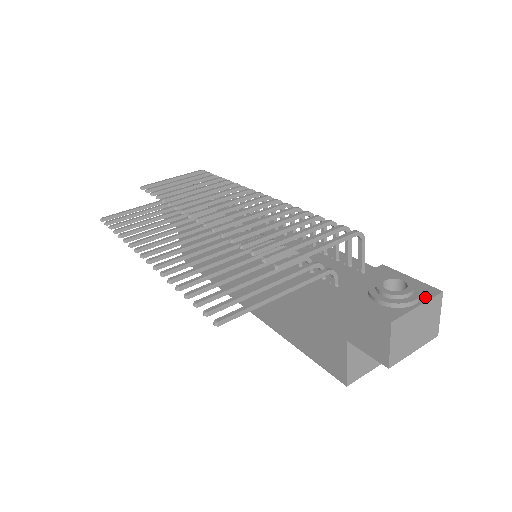
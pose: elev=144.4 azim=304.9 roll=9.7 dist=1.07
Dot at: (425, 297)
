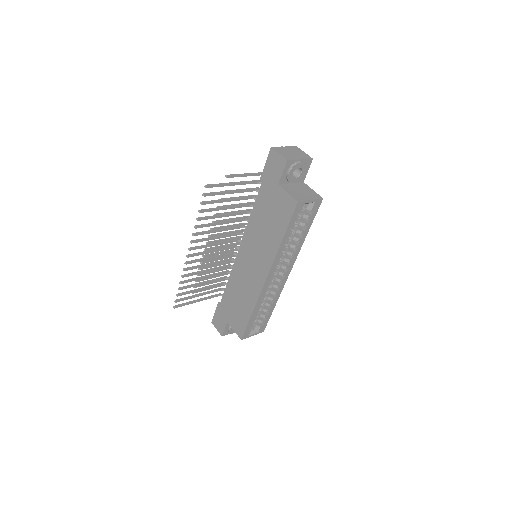
Dot at: occluded
